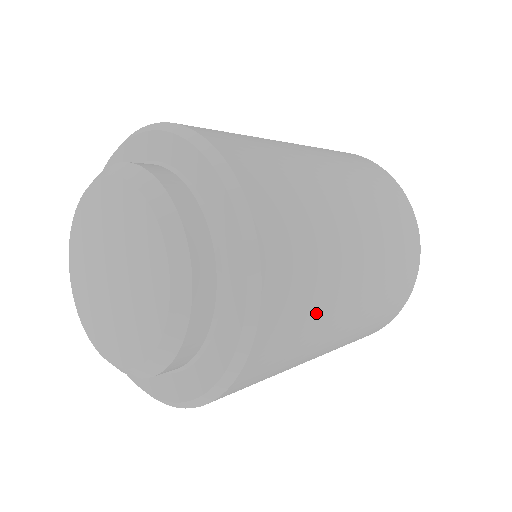
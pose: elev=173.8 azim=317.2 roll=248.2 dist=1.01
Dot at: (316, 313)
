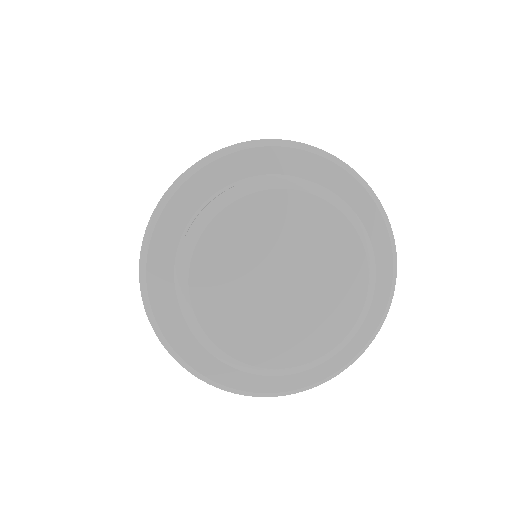
Dot at: occluded
